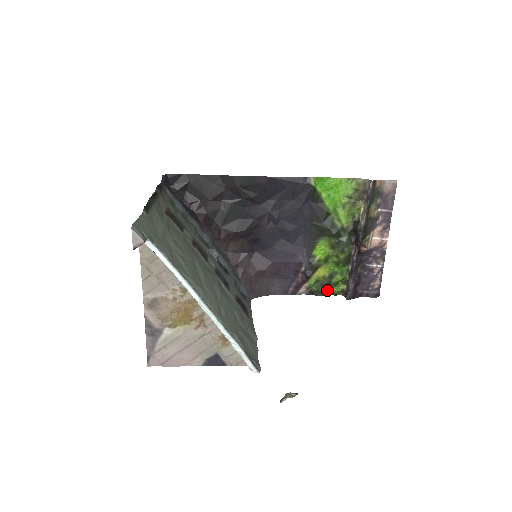
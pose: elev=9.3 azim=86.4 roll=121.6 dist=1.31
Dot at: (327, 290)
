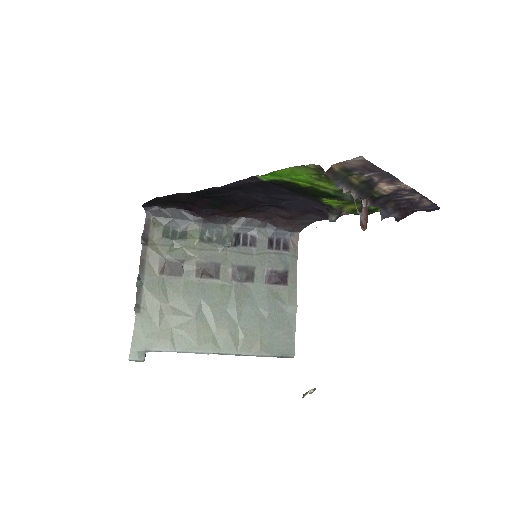
Dot at: (371, 212)
